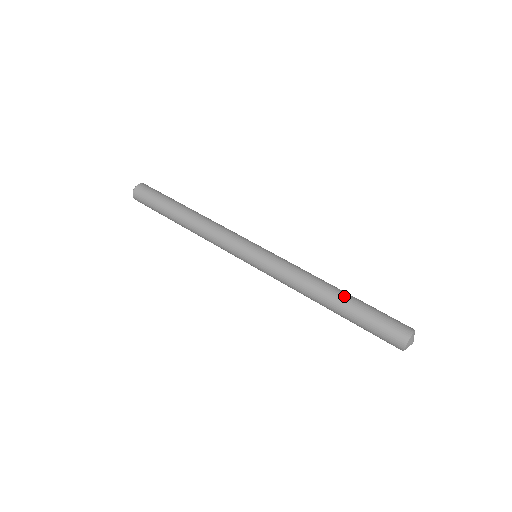
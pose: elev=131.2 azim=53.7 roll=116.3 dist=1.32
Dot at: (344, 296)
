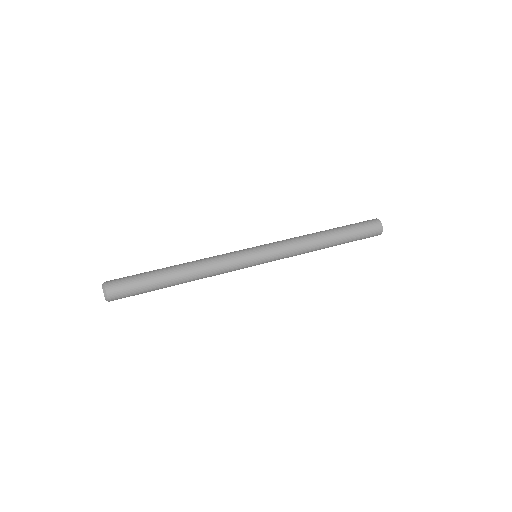
Dot at: (334, 232)
